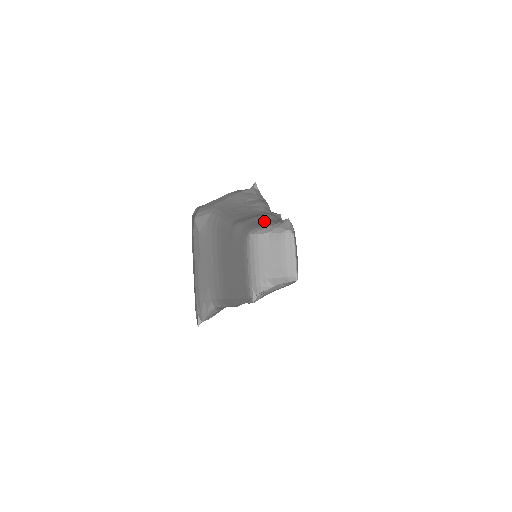
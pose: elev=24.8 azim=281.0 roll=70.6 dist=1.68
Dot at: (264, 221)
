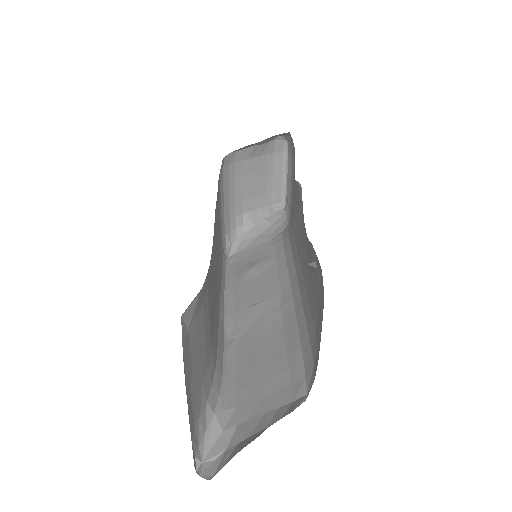
Dot at: occluded
